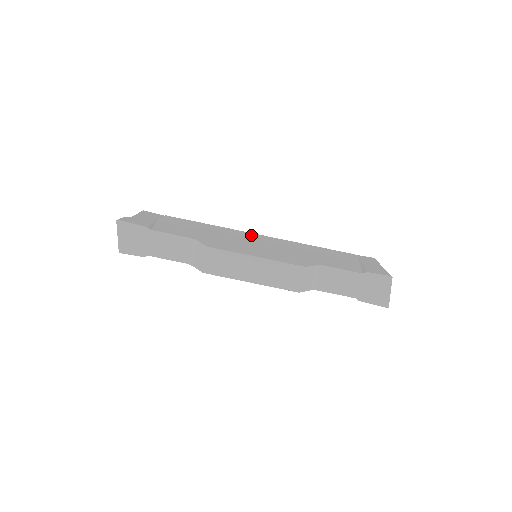
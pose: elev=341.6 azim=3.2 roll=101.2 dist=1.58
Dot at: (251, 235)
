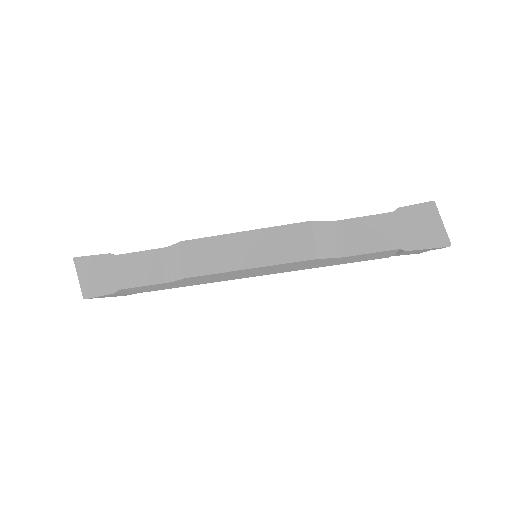
Dot at: occluded
